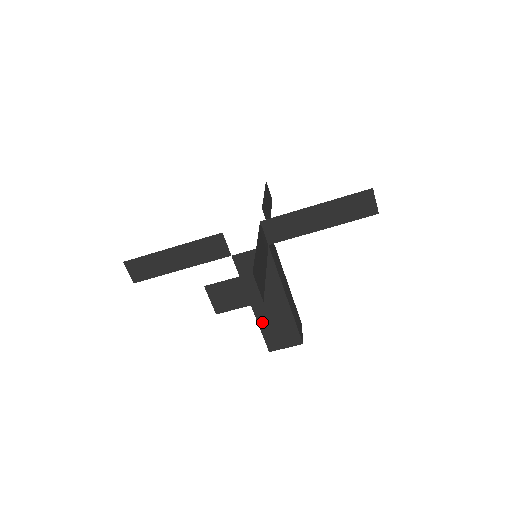
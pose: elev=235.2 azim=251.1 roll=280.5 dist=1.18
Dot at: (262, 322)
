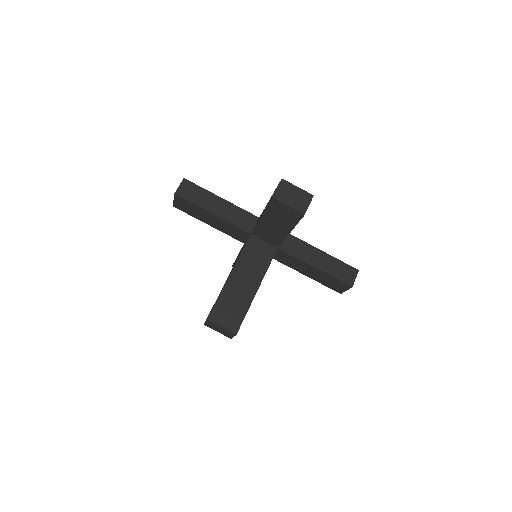
Dot at: (225, 292)
